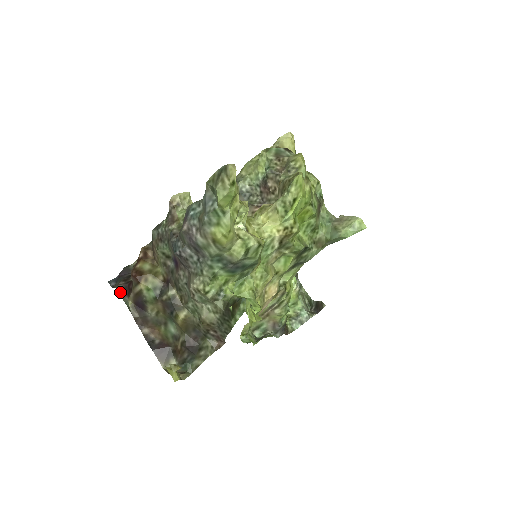
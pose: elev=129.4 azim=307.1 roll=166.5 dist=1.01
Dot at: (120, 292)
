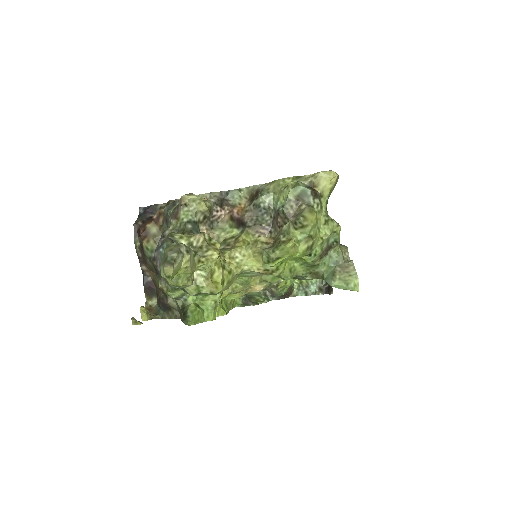
Dot at: (135, 230)
